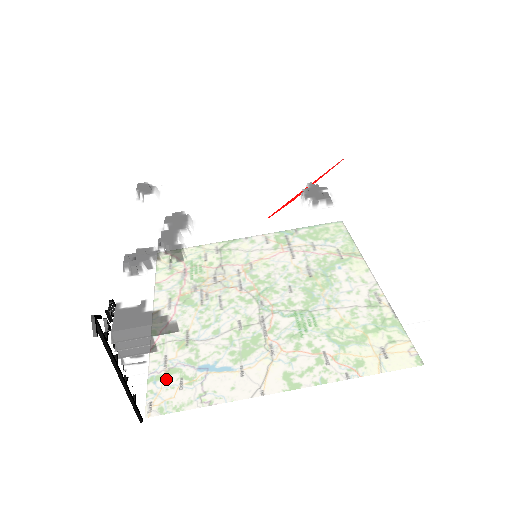
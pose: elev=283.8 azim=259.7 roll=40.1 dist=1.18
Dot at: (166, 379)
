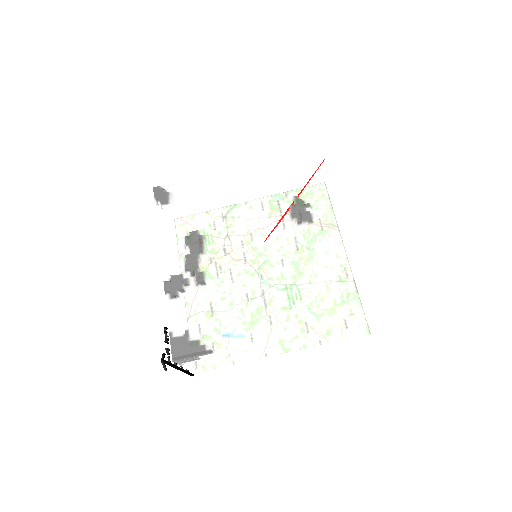
Dot at: (206, 363)
